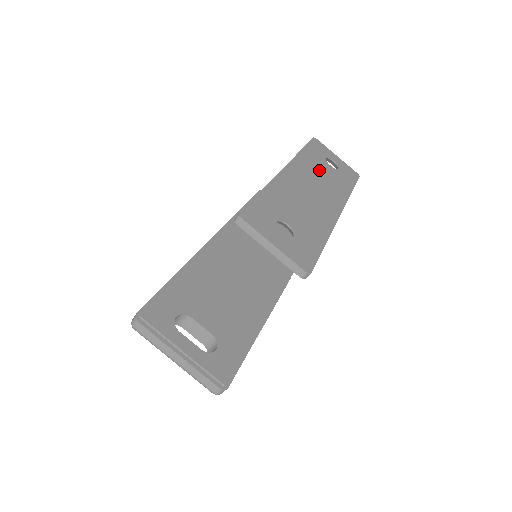
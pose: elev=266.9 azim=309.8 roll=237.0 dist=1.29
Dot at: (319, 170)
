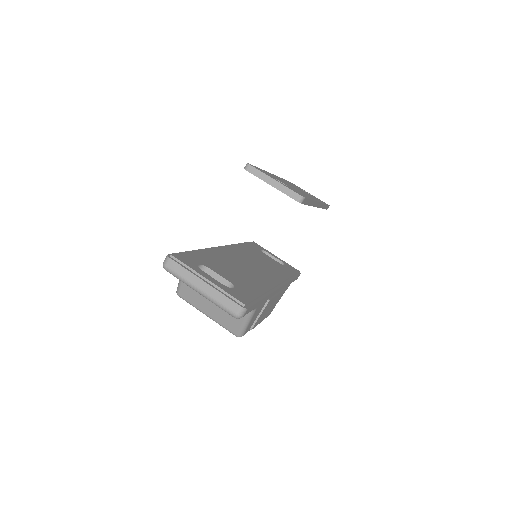
Dot at: occluded
